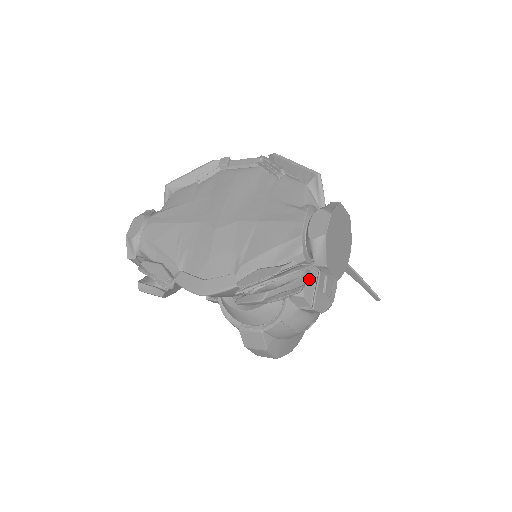
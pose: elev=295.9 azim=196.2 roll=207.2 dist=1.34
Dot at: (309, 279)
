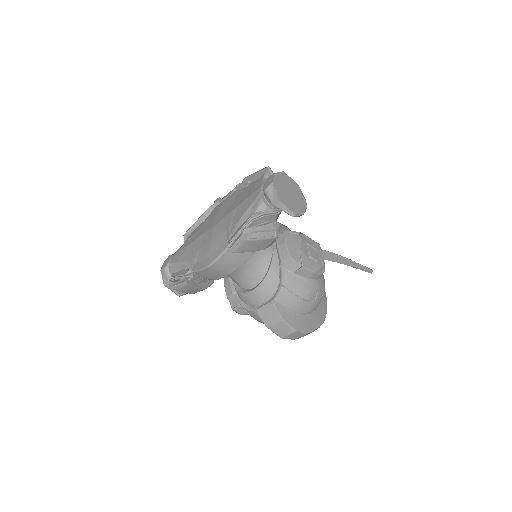
Dot at: (293, 247)
